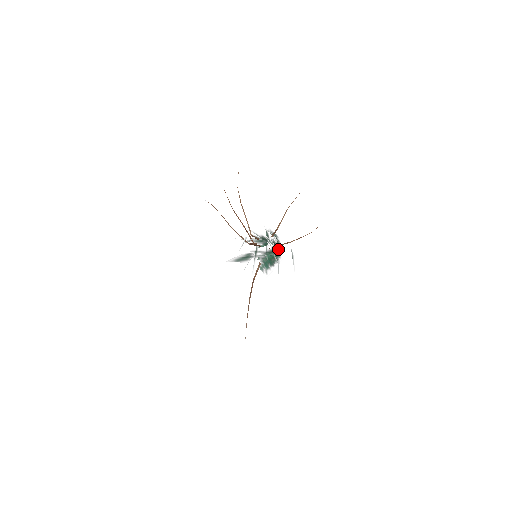
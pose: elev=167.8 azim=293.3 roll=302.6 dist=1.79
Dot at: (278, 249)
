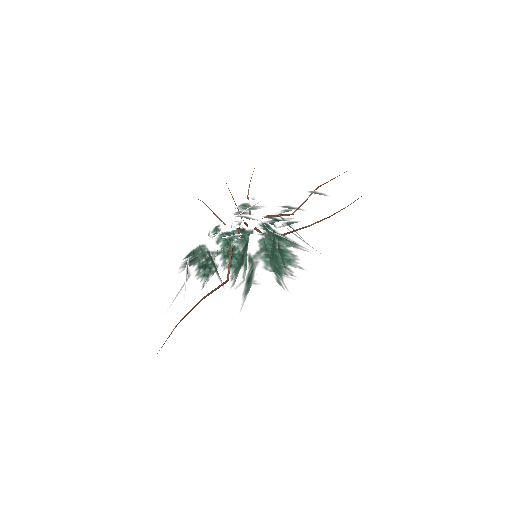
Dot at: (274, 231)
